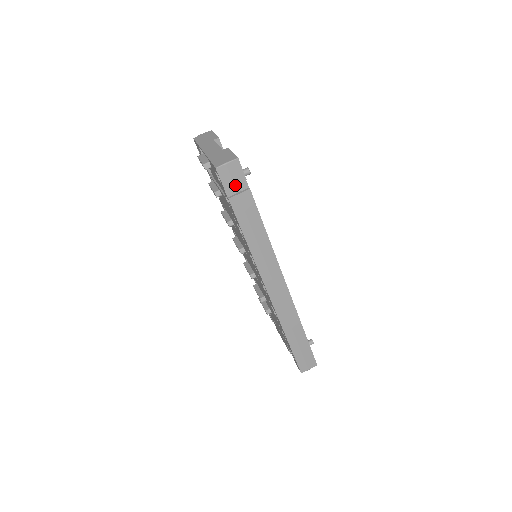
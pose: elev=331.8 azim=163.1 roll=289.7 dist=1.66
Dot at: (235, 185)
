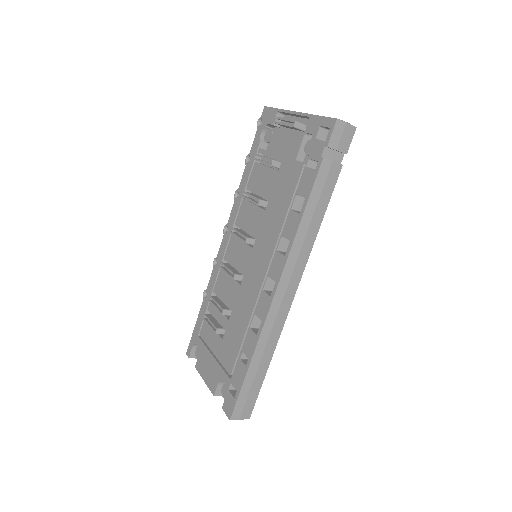
Dot at: (337, 150)
